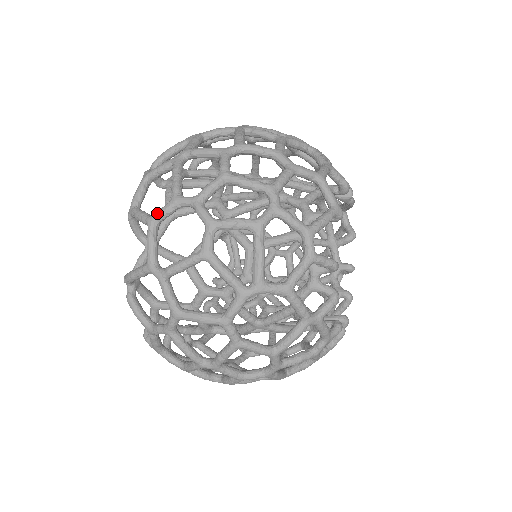
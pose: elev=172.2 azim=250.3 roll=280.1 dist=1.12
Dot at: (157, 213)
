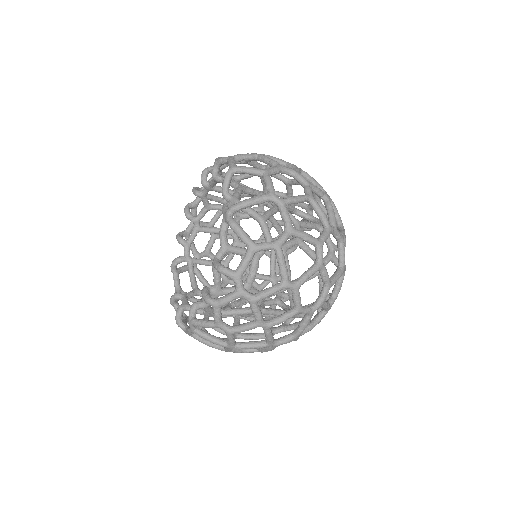
Dot at: (271, 168)
